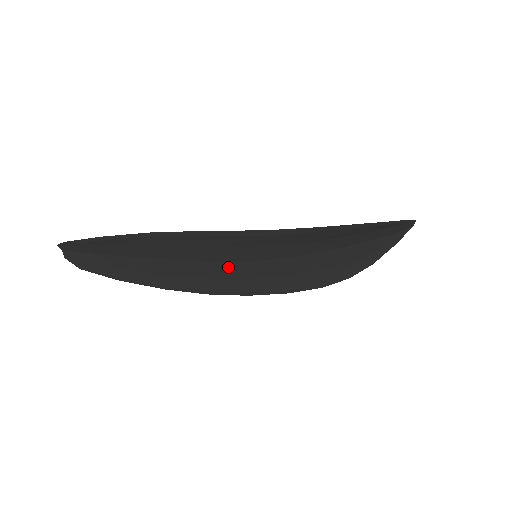
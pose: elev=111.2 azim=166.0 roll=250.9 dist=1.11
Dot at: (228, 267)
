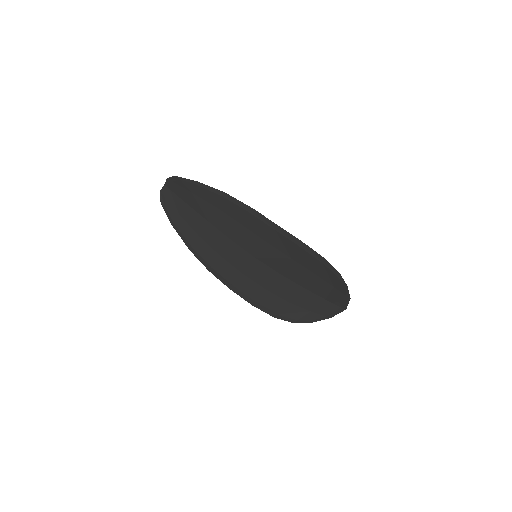
Dot at: (237, 252)
